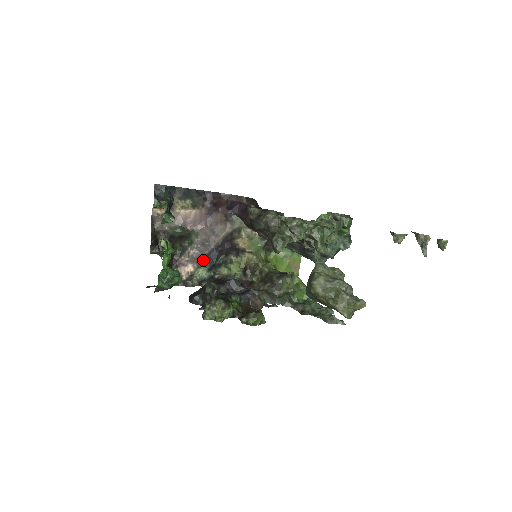
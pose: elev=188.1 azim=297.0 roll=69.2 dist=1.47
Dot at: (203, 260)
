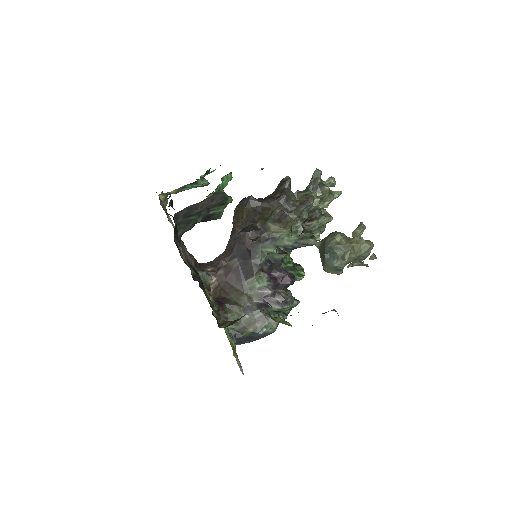
Dot at: (190, 265)
